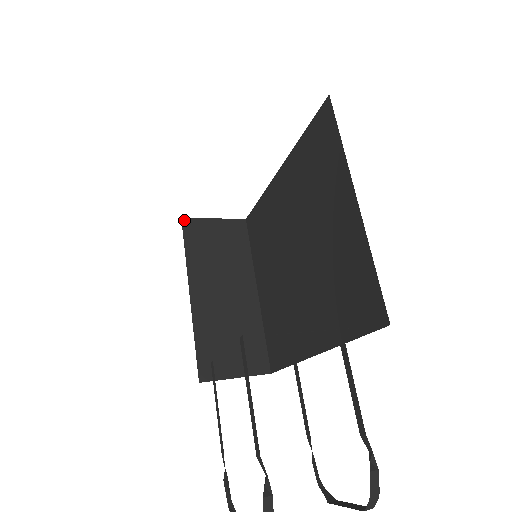
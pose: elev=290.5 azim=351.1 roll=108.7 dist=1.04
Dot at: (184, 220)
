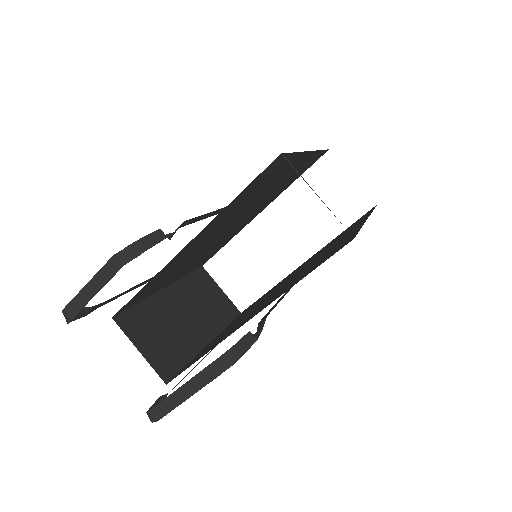
Dot at: (203, 268)
